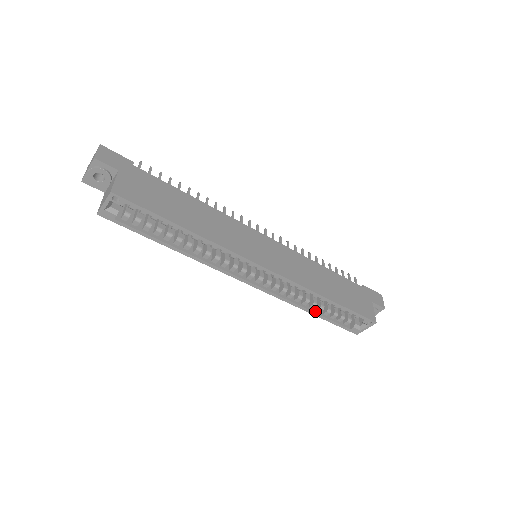
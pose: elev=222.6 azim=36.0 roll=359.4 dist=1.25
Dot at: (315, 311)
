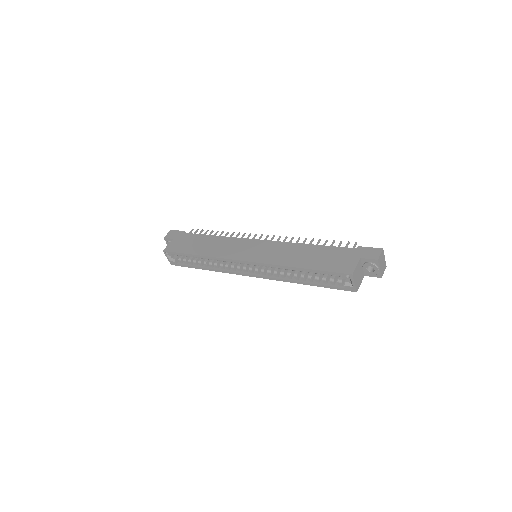
Dot at: (307, 282)
